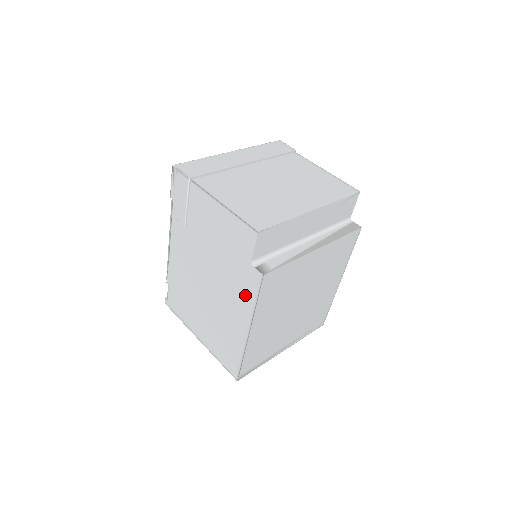
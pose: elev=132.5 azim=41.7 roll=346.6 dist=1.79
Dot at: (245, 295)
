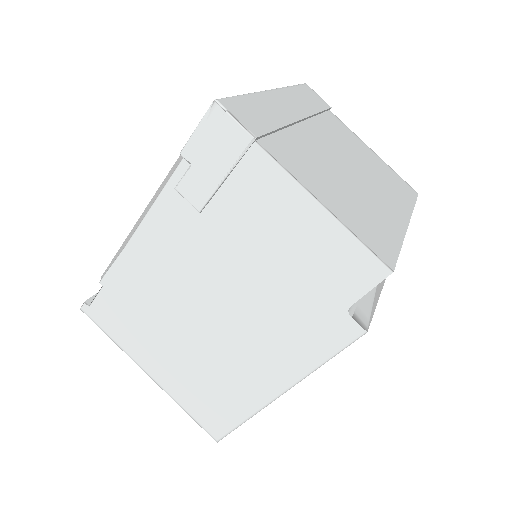
Dot at: (304, 347)
